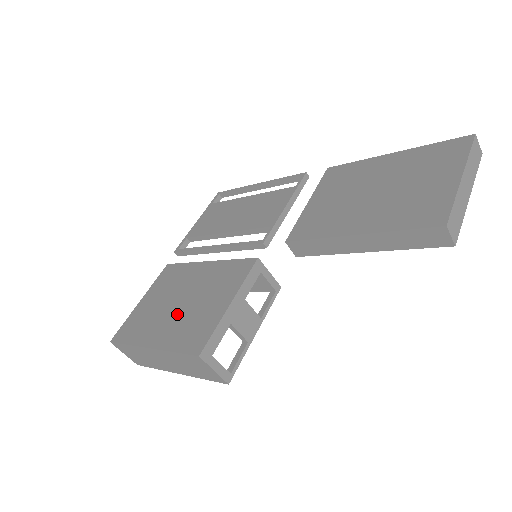
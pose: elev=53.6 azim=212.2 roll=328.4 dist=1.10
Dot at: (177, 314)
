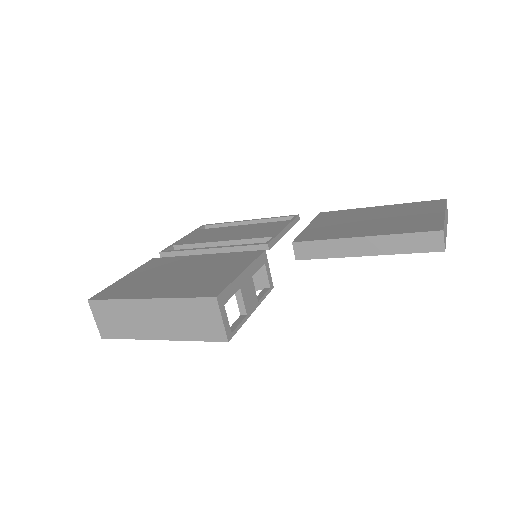
Dot at: (178, 280)
